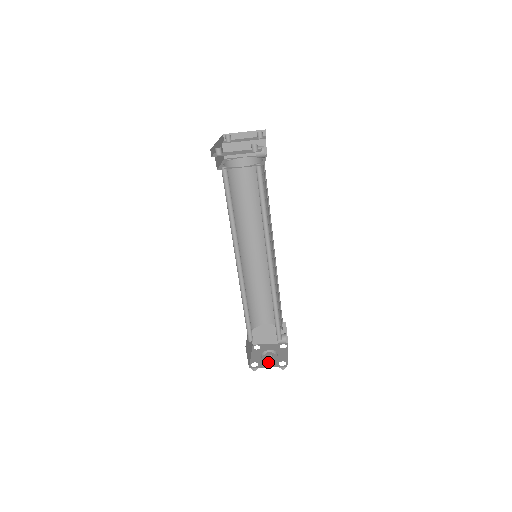
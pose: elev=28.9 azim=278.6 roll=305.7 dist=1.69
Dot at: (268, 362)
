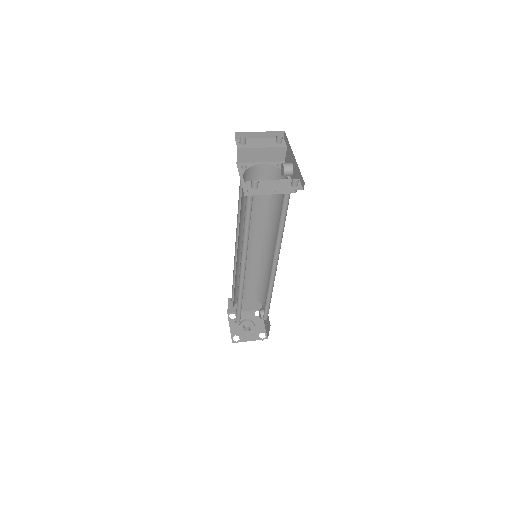
Dot at: (248, 335)
